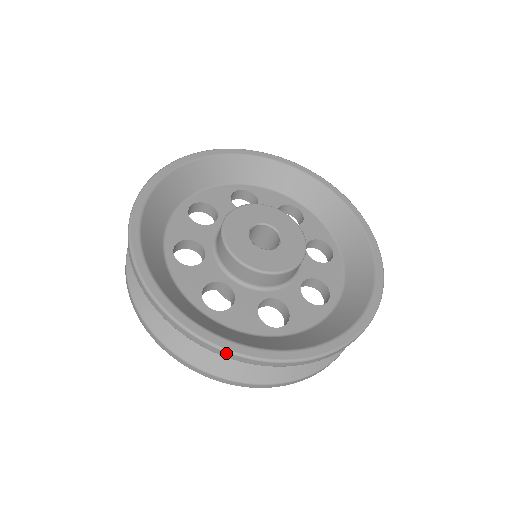
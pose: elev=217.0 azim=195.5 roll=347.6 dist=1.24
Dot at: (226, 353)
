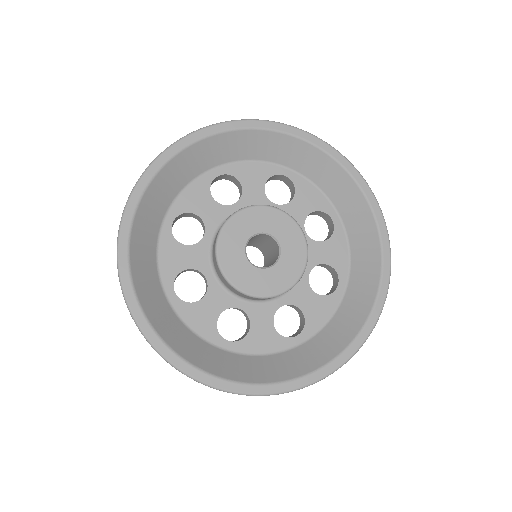
Dot at: occluded
